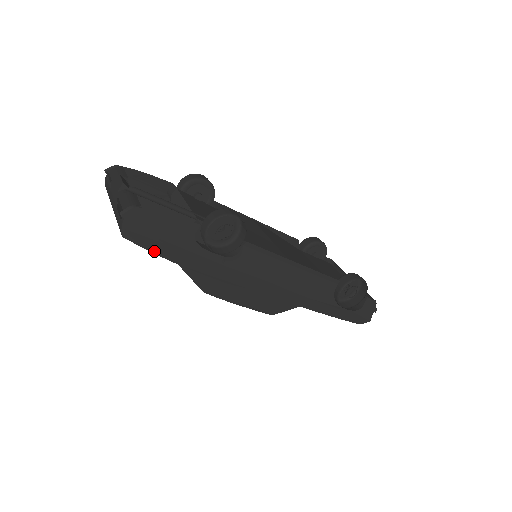
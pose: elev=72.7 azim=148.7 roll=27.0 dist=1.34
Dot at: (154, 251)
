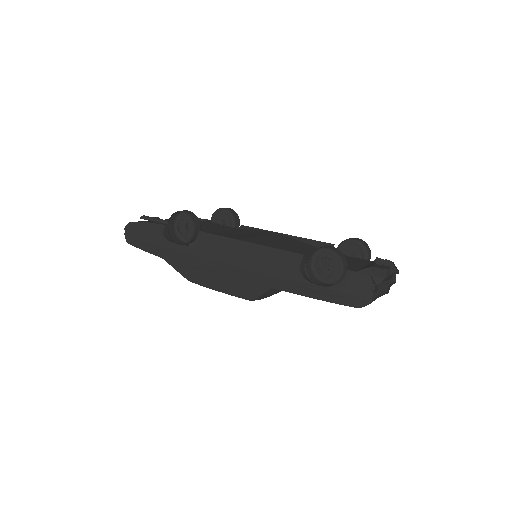
Dot at: (145, 250)
